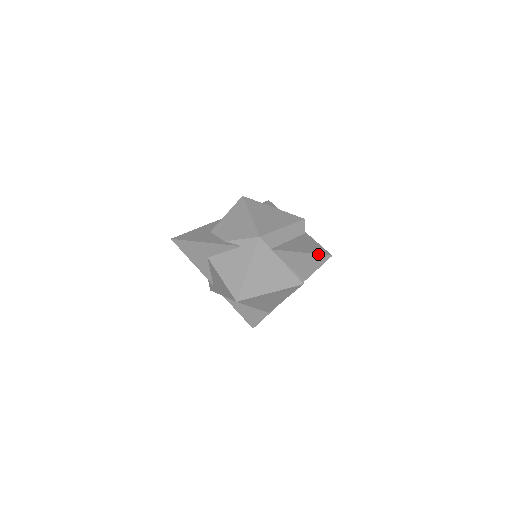
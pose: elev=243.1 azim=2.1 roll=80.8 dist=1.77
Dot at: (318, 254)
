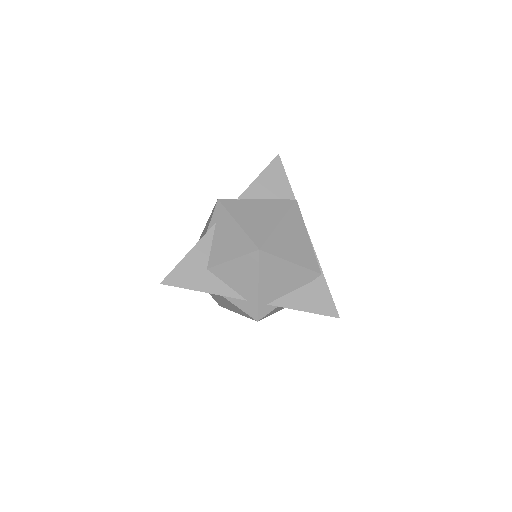
Dot at: (269, 164)
